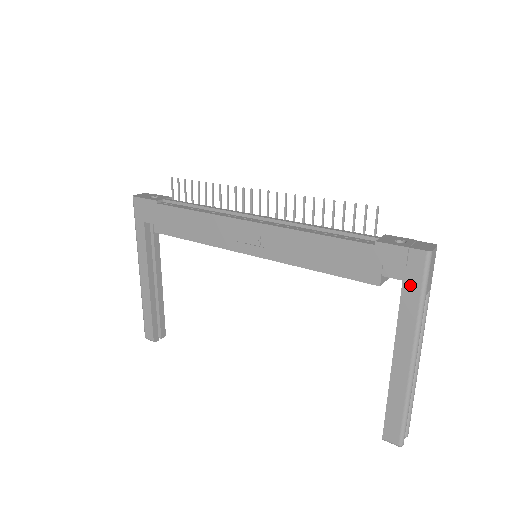
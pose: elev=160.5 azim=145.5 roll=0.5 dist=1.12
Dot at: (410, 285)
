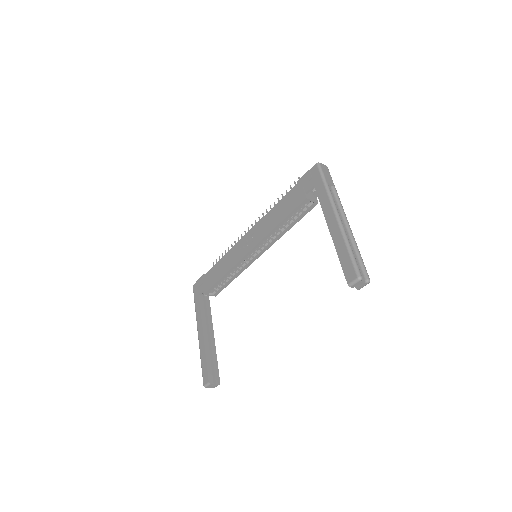
Dot at: (317, 184)
